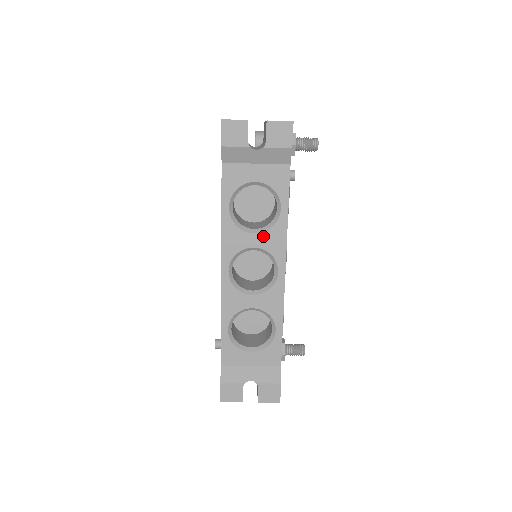
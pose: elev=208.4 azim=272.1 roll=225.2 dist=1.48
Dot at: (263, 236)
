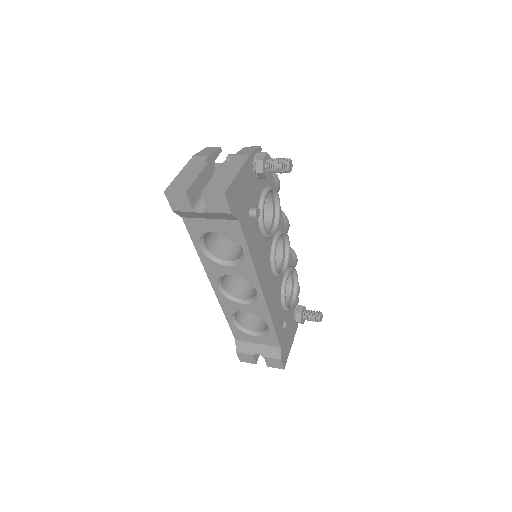
Dot at: (235, 268)
